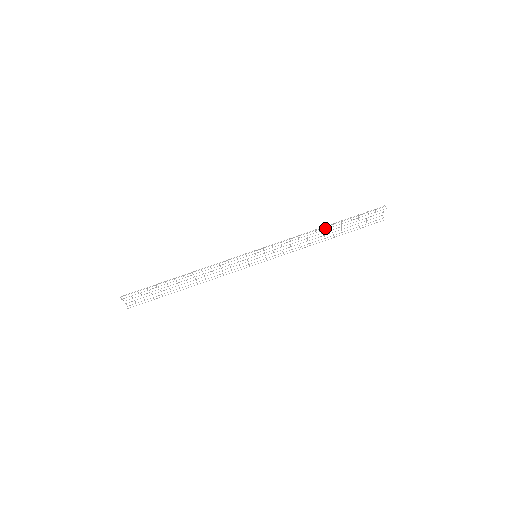
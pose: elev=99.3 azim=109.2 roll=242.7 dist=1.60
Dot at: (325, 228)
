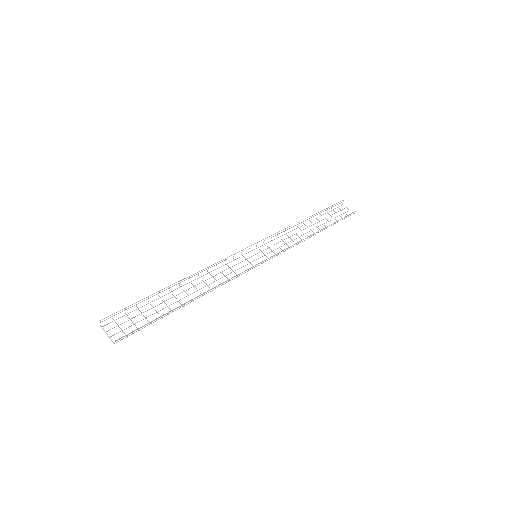
Dot at: occluded
